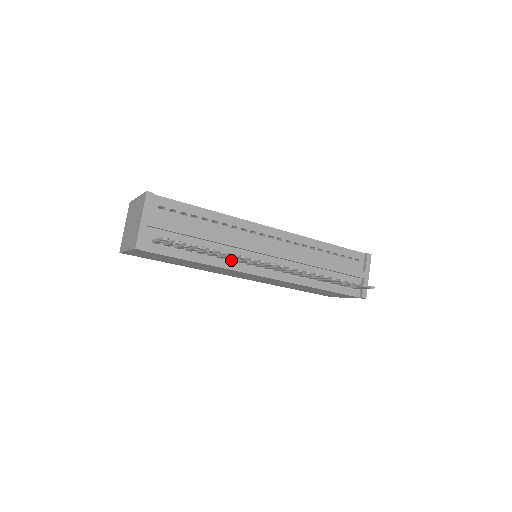
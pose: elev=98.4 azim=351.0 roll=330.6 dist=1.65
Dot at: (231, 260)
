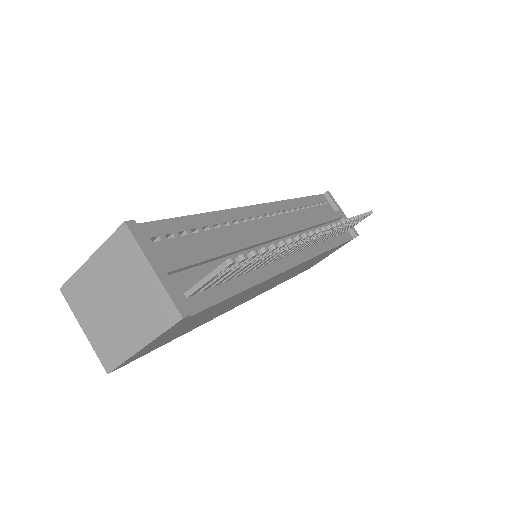
Dot at: (267, 263)
